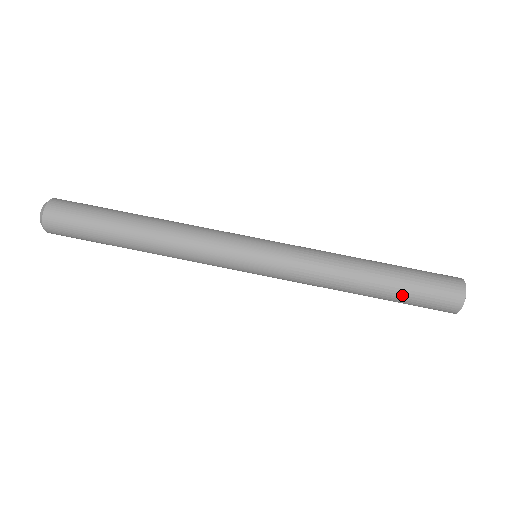
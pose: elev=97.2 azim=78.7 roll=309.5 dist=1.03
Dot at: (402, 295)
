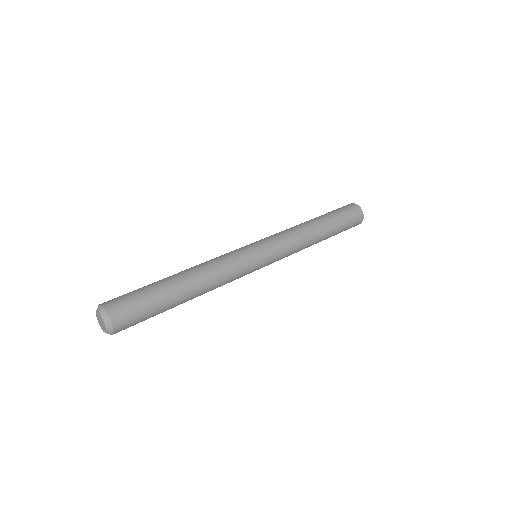
Dot at: (334, 216)
